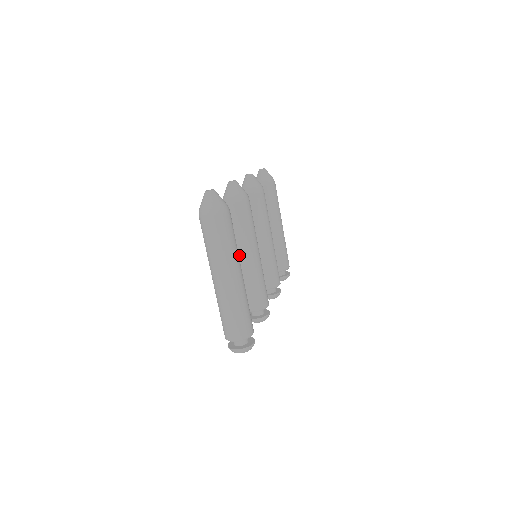
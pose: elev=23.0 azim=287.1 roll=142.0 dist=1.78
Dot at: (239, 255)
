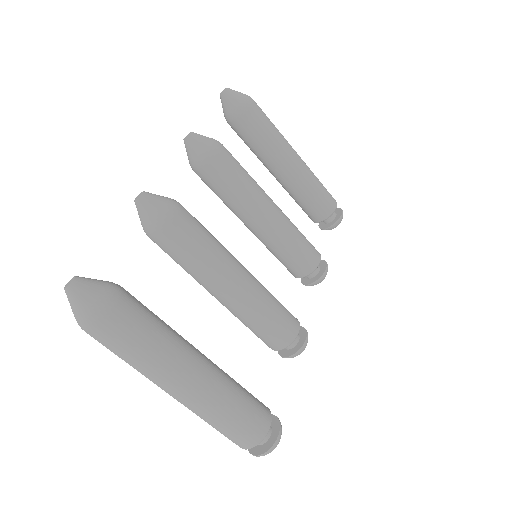
Dot at: (213, 294)
